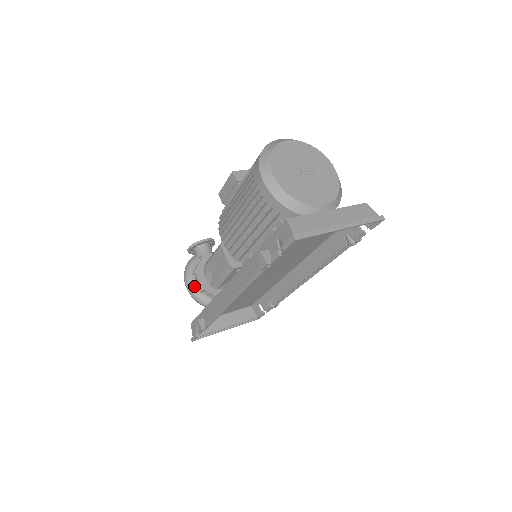
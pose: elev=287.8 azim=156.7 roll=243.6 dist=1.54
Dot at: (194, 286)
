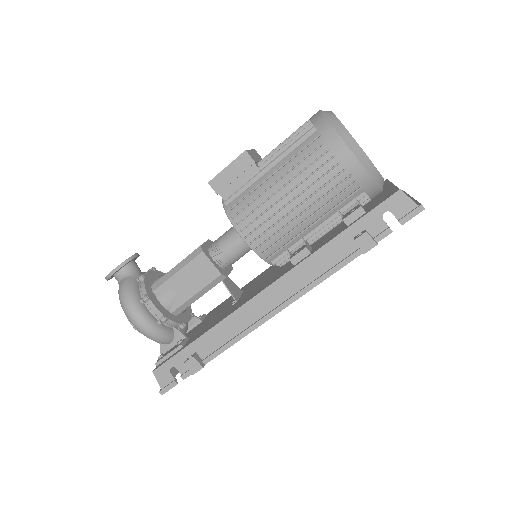
Dot at: (150, 318)
